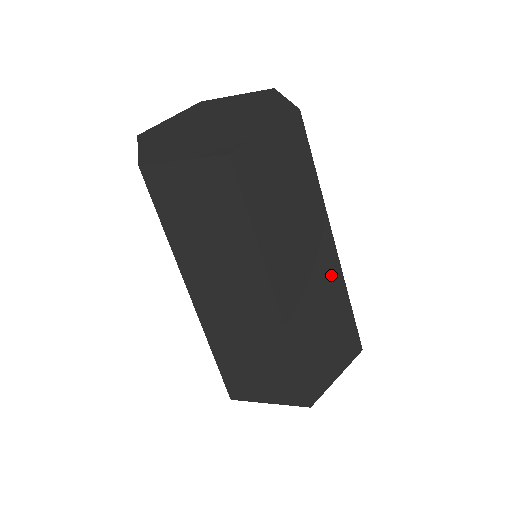
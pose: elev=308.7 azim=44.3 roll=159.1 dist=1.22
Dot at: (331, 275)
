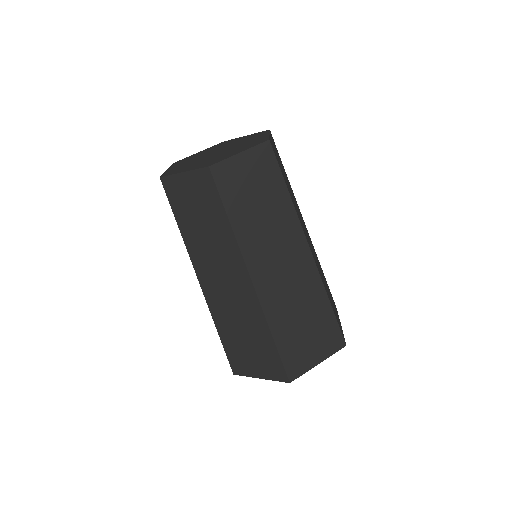
Dot at: (306, 270)
